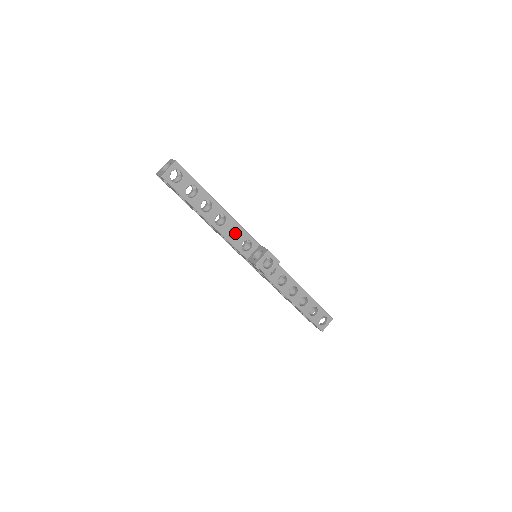
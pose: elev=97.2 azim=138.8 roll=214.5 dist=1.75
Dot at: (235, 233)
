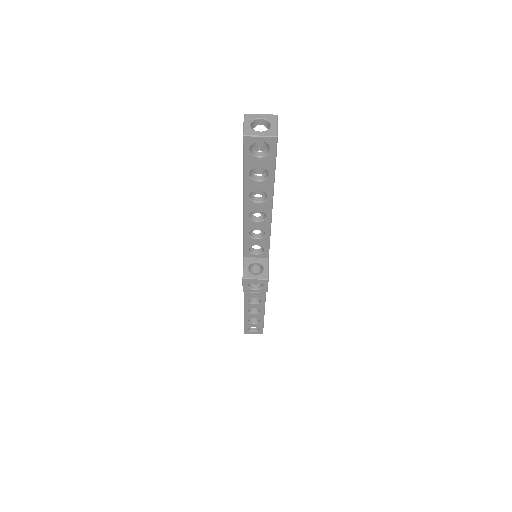
Dot at: occluded
